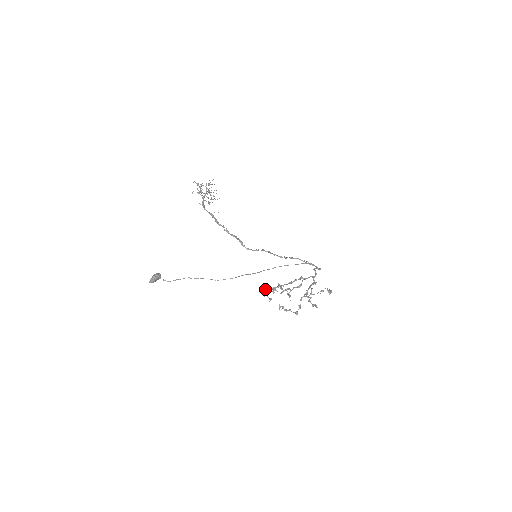
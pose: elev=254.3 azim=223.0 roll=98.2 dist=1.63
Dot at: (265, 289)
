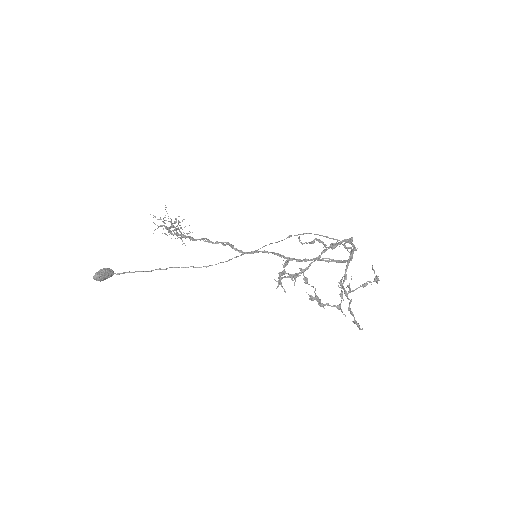
Dot at: (282, 277)
